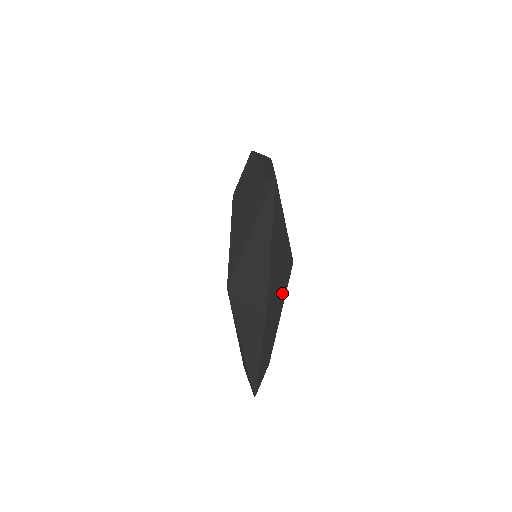
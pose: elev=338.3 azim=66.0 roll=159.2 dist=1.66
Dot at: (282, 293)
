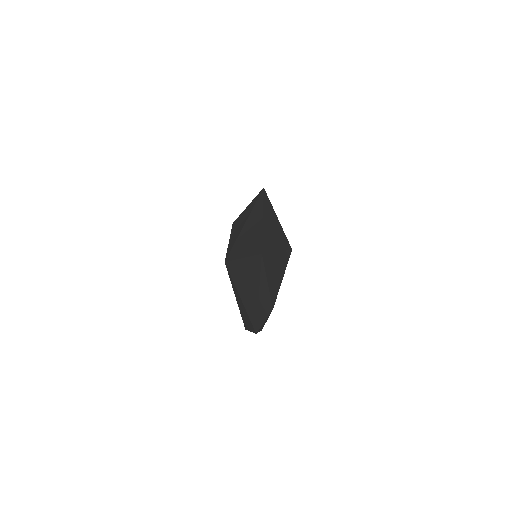
Dot at: (281, 260)
